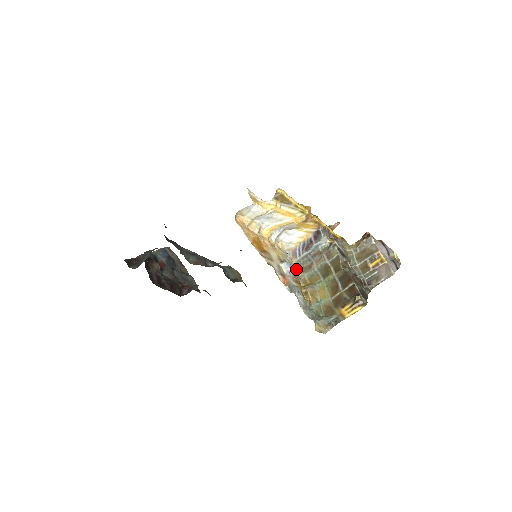
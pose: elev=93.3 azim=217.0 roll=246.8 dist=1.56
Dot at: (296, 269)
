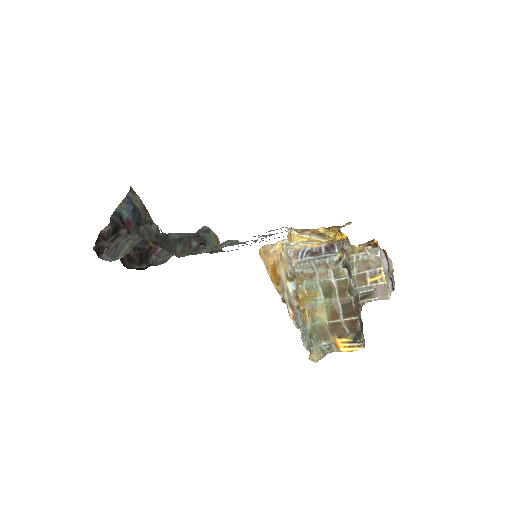
Dot at: (295, 273)
